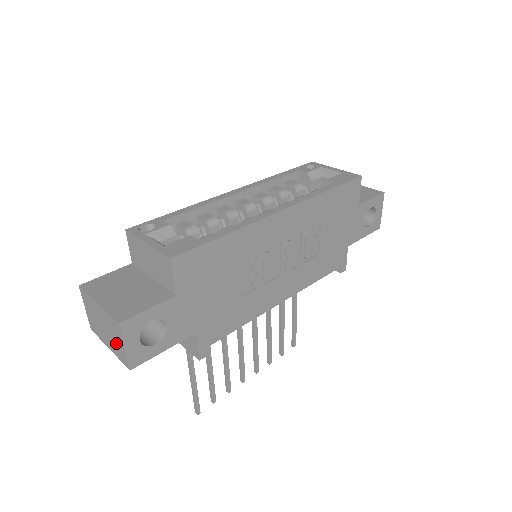
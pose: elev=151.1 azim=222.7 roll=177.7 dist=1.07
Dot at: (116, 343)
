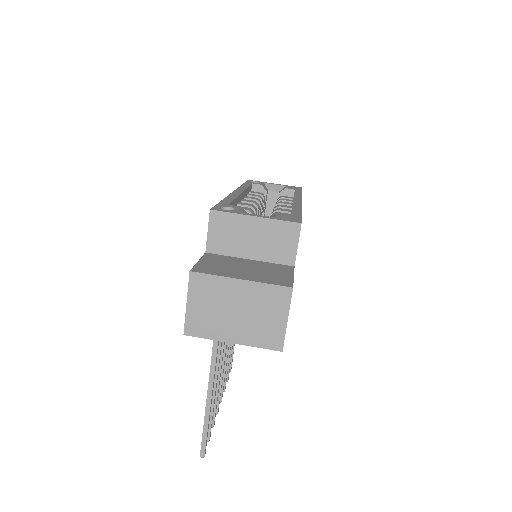
Dot at: (264, 323)
